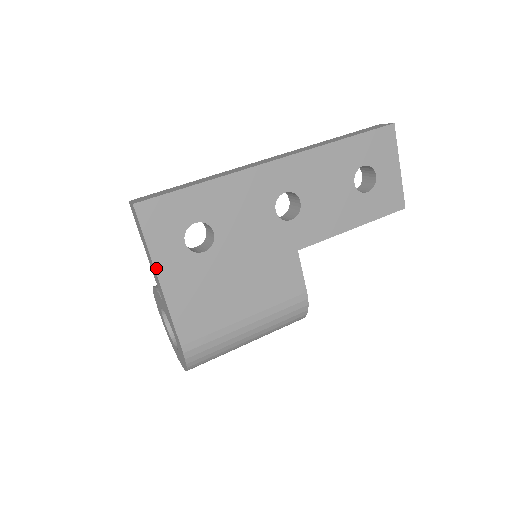
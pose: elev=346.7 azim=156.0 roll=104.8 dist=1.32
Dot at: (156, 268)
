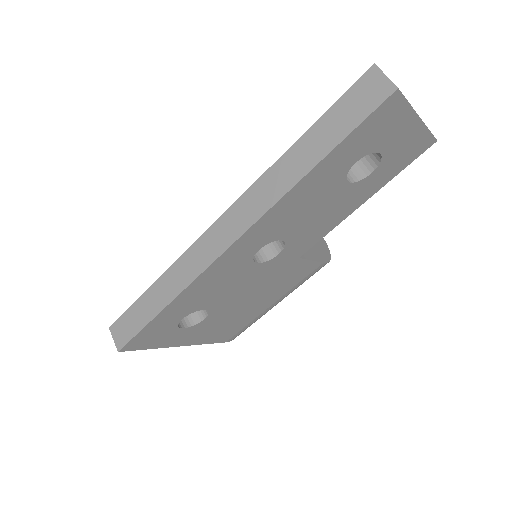
Dot at: (172, 346)
